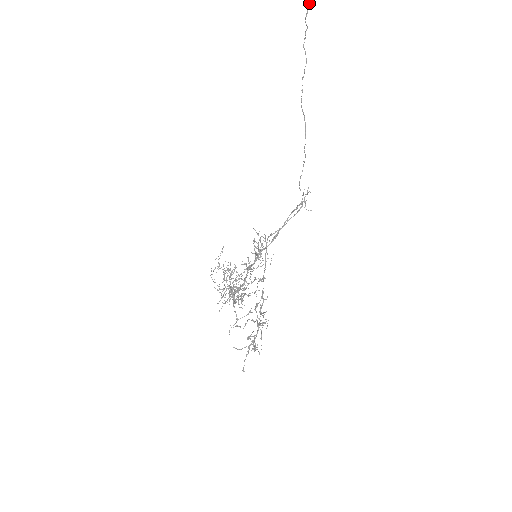
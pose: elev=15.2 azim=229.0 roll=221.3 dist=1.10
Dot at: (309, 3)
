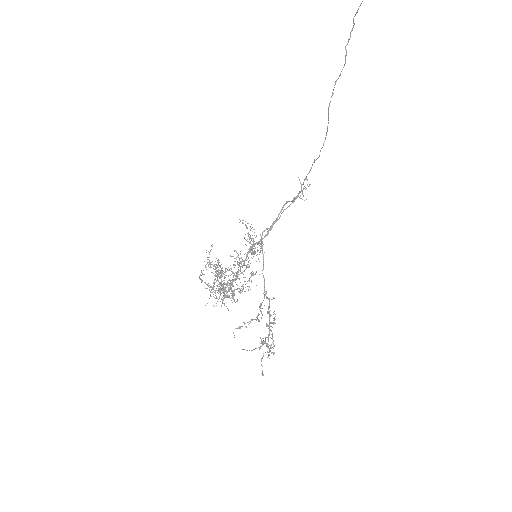
Dot at: out of frame
